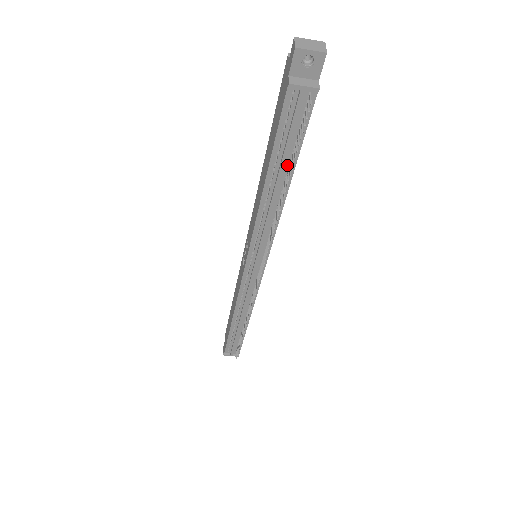
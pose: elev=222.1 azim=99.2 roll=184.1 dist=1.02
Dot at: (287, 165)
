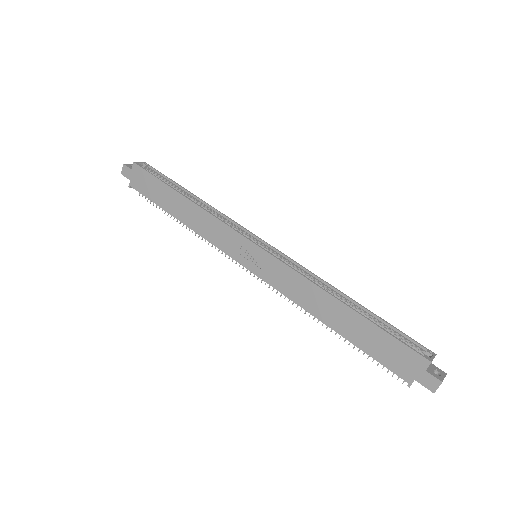
Dot at: occluded
